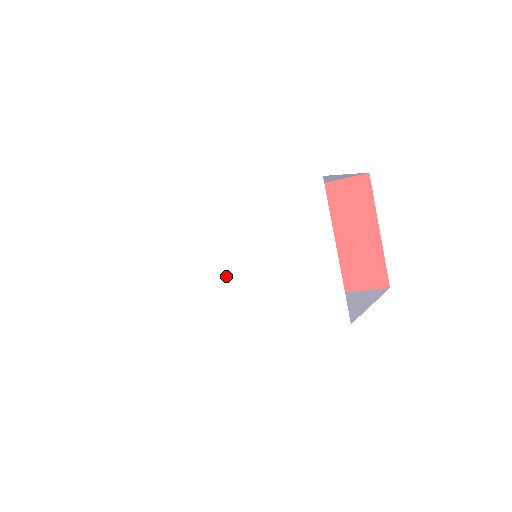
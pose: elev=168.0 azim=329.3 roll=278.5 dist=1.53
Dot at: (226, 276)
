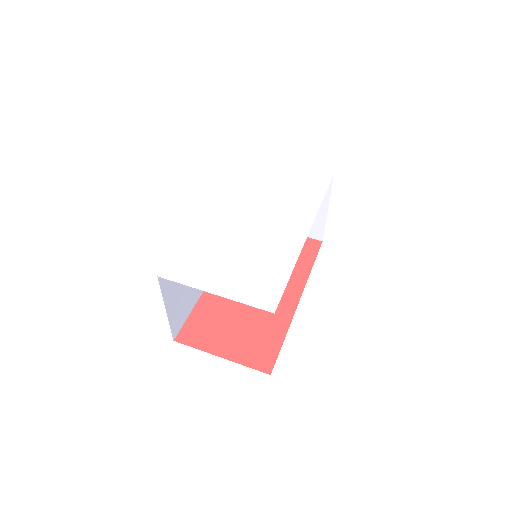
Dot at: (264, 220)
